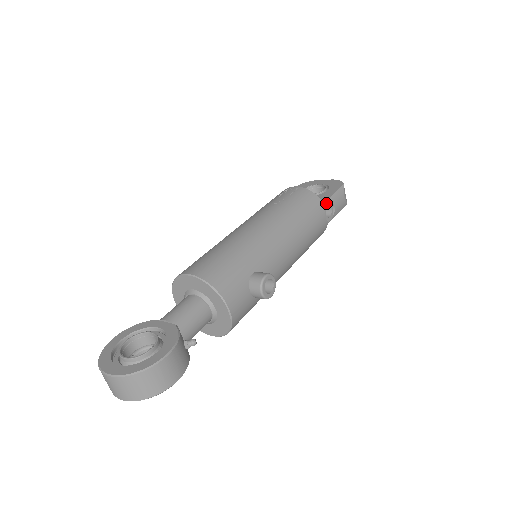
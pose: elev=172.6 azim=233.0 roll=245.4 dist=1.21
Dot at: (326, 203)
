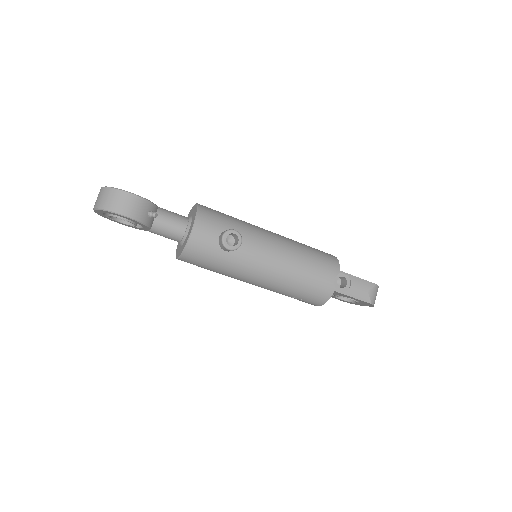
Dot at: (343, 273)
